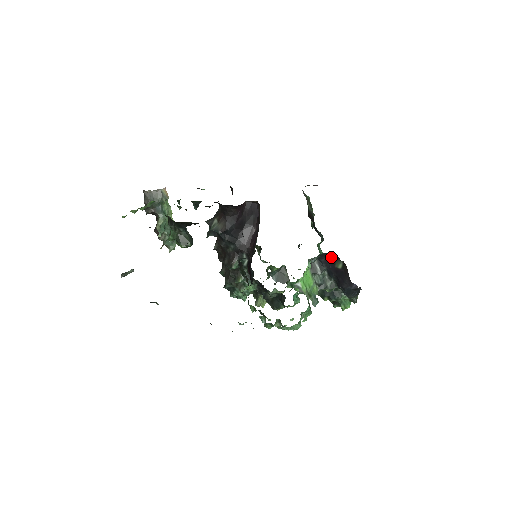
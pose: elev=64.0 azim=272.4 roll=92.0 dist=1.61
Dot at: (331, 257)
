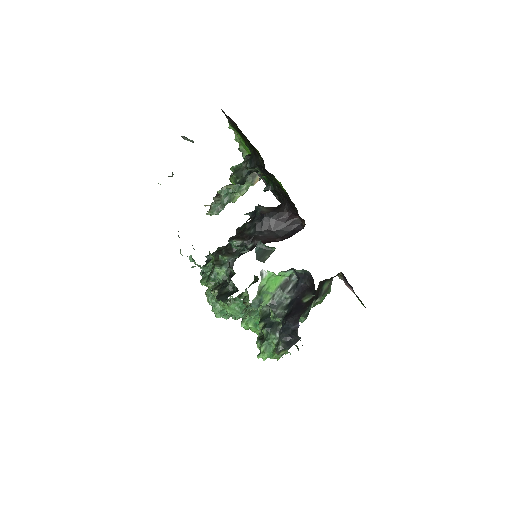
Dot at: (309, 288)
